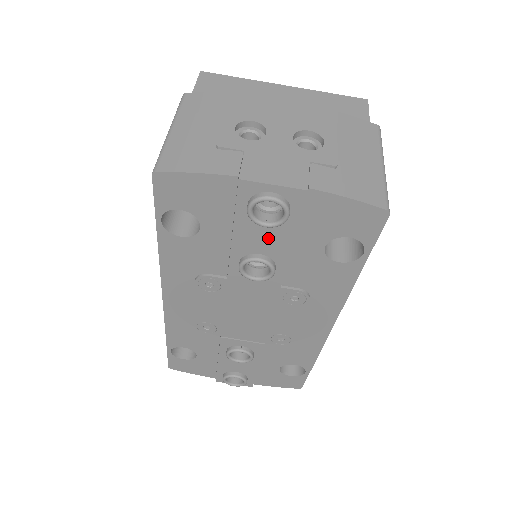
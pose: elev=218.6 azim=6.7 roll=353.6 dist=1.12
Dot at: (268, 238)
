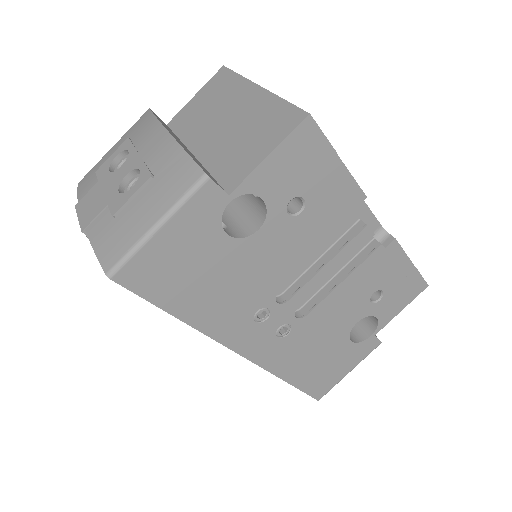
Dot at: occluded
